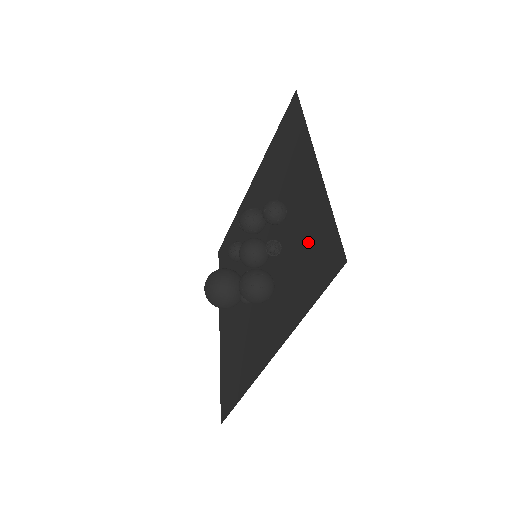
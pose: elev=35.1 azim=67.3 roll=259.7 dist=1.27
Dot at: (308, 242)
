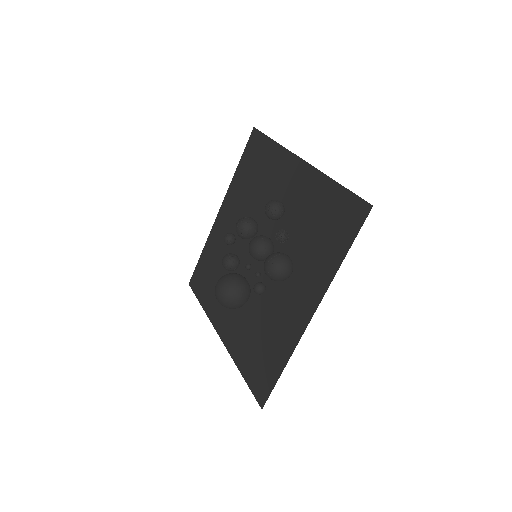
Dot at: (321, 215)
